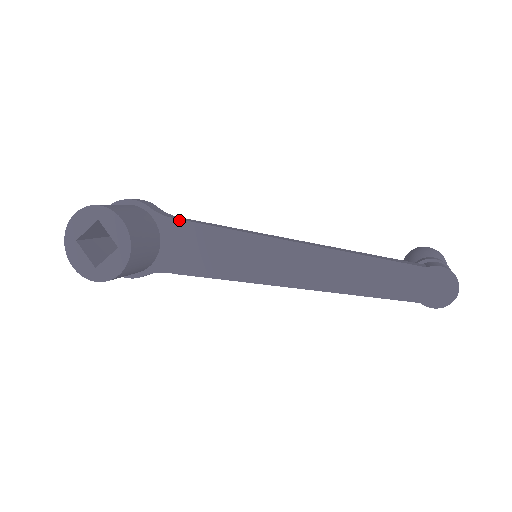
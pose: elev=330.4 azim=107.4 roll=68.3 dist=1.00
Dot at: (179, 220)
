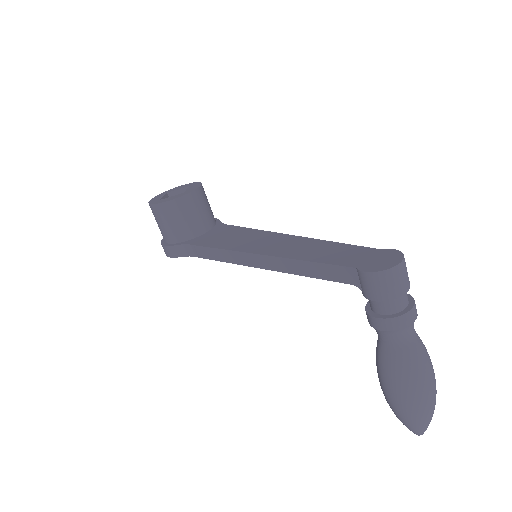
Dot at: (229, 225)
